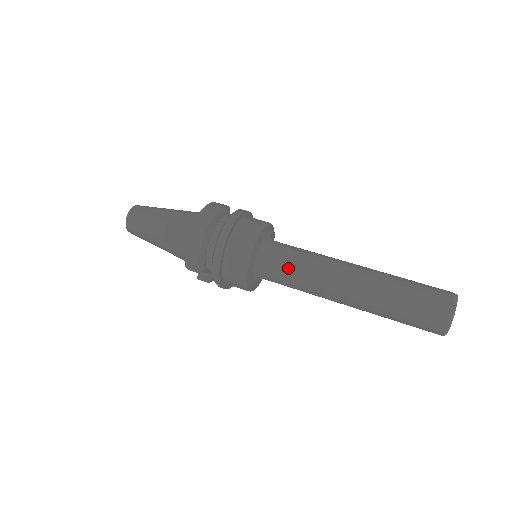
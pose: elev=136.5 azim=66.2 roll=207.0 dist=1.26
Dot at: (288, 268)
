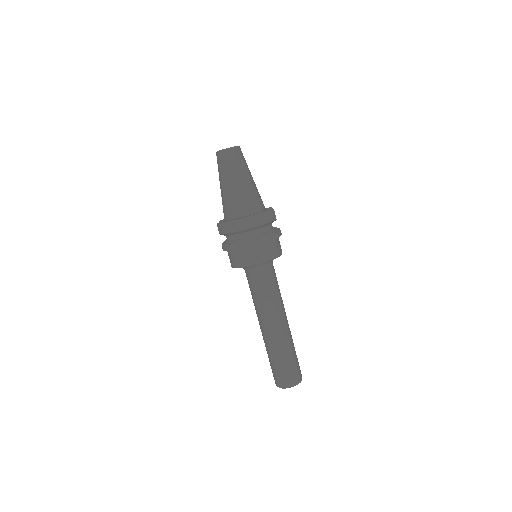
Dot at: (258, 288)
